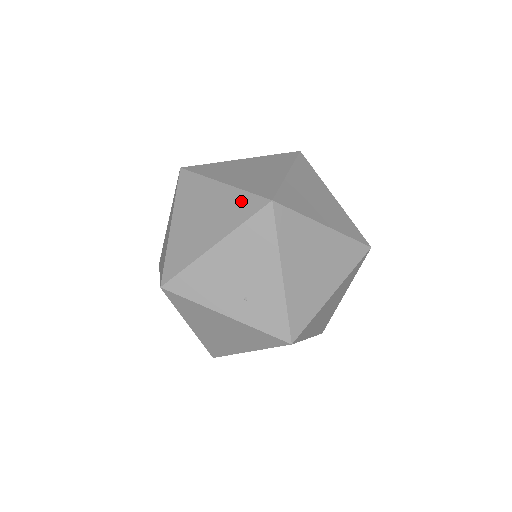
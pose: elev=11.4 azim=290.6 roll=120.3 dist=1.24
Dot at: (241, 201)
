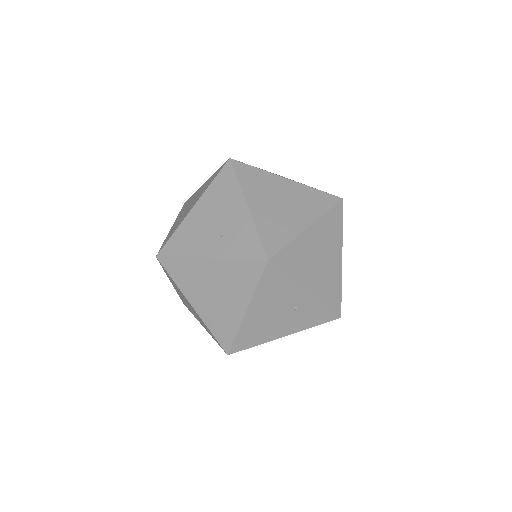
Dot at: (213, 177)
